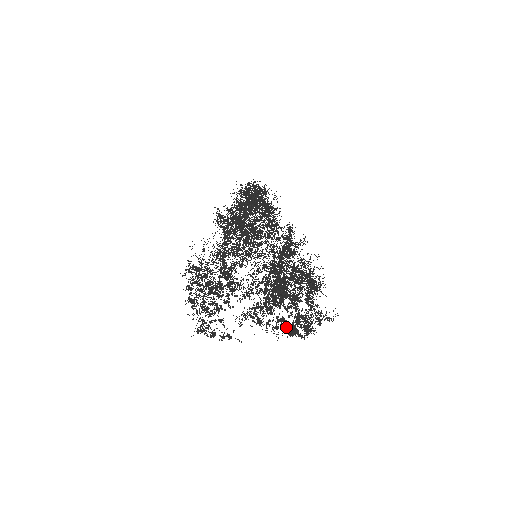
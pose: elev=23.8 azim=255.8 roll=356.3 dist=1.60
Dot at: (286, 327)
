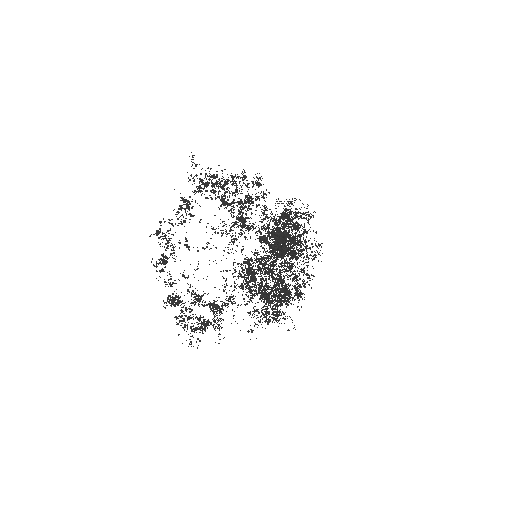
Dot at: (258, 254)
